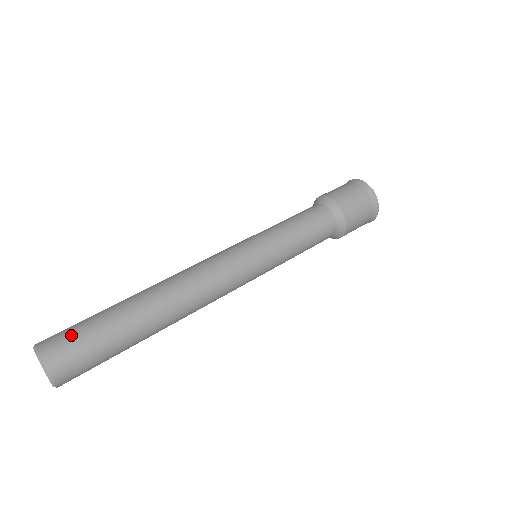
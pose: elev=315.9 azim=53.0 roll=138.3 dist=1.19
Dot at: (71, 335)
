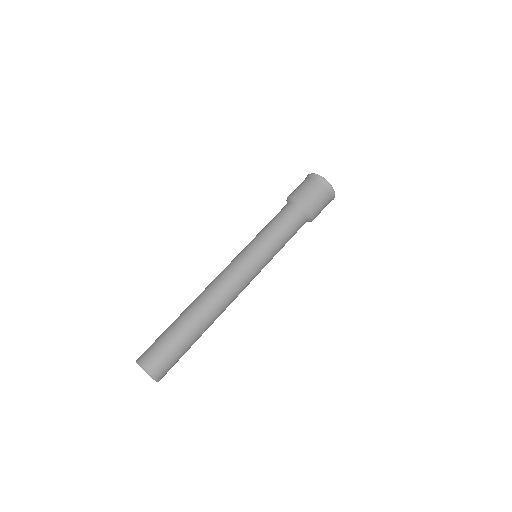
Dot at: (151, 345)
